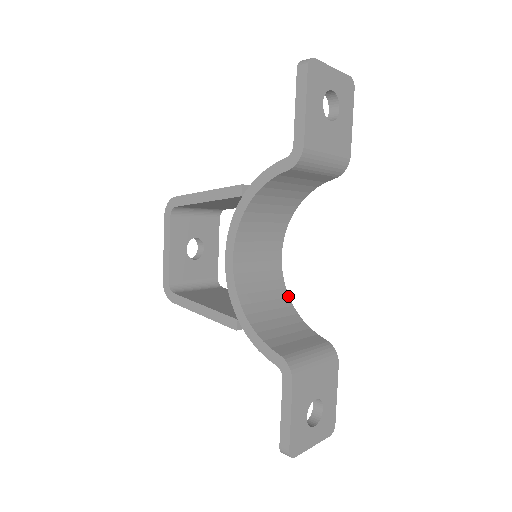
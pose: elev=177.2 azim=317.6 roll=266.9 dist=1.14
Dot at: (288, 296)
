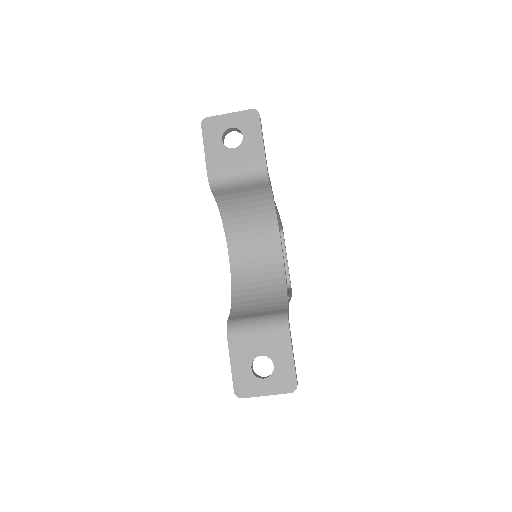
Dot at: (285, 283)
